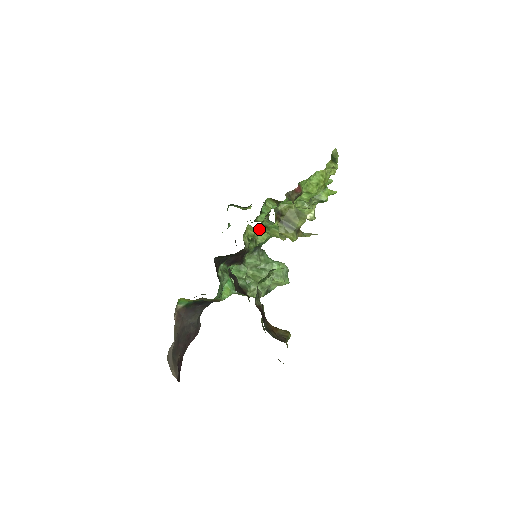
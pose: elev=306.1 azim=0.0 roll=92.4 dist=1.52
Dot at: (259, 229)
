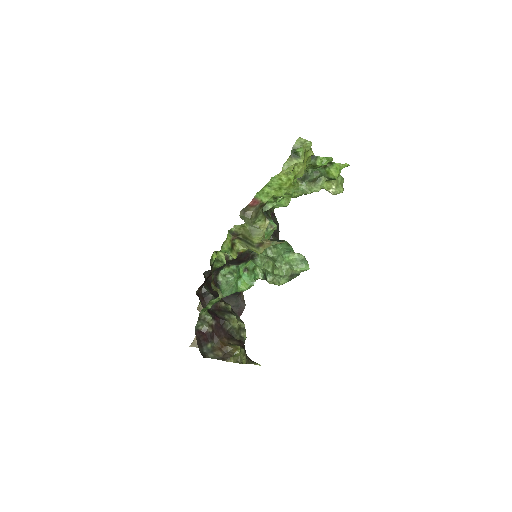
Dot at: occluded
